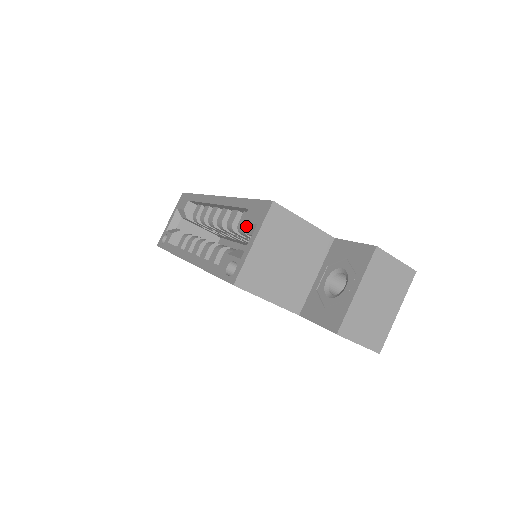
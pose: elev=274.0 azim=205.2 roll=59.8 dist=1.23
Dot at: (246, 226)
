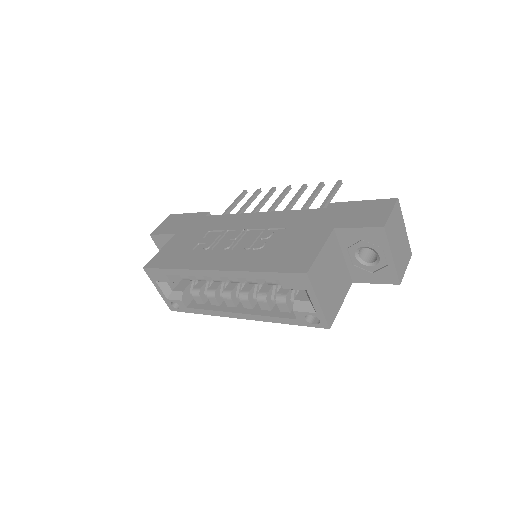
Dot at: occluded
